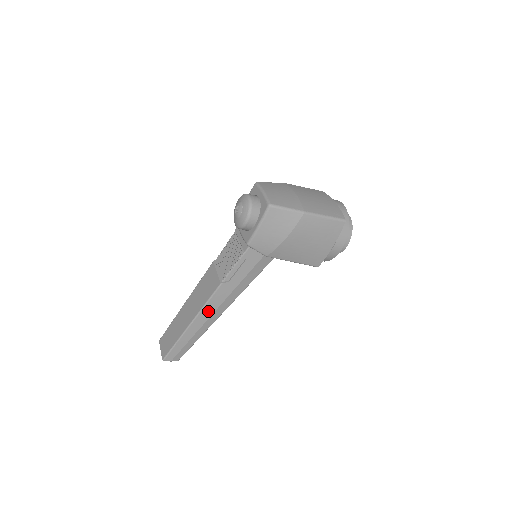
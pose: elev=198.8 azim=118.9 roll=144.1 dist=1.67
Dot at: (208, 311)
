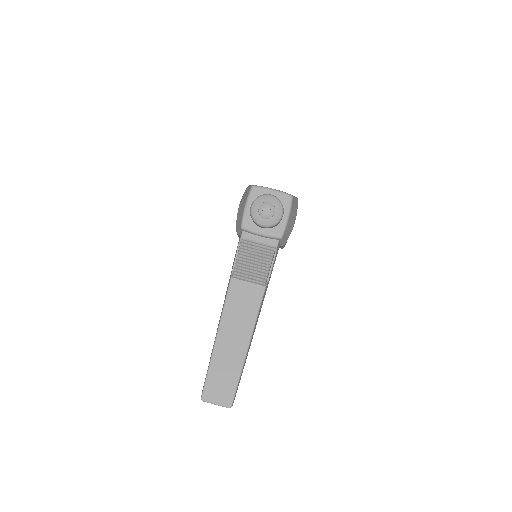
Dot at: (256, 323)
